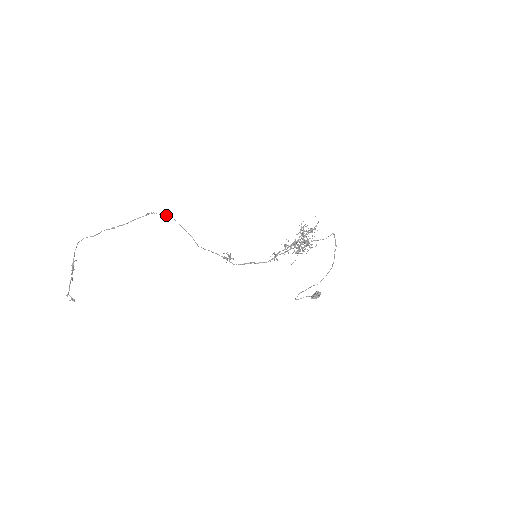
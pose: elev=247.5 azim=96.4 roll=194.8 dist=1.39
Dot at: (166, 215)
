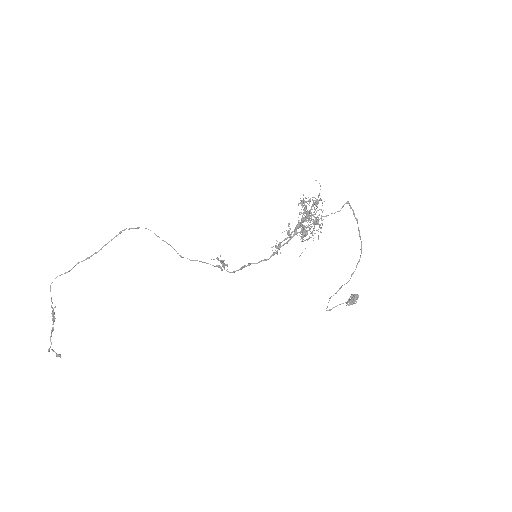
Dot at: (139, 227)
